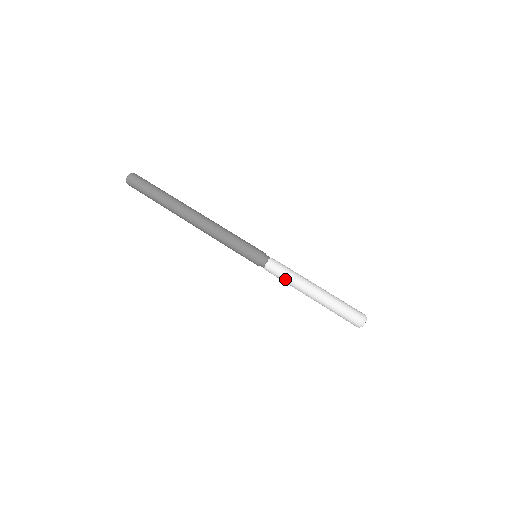
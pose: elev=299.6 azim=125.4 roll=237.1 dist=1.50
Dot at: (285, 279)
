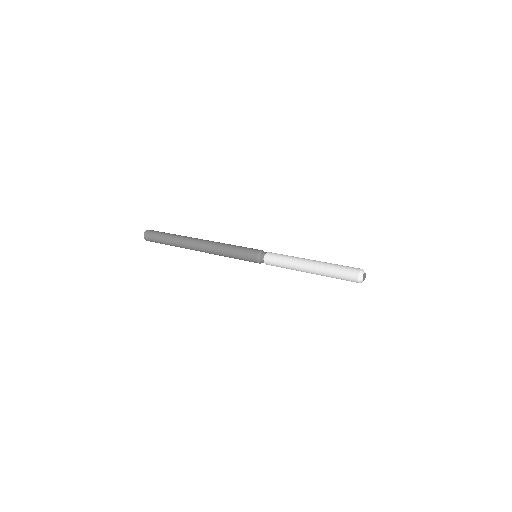
Dot at: (283, 266)
